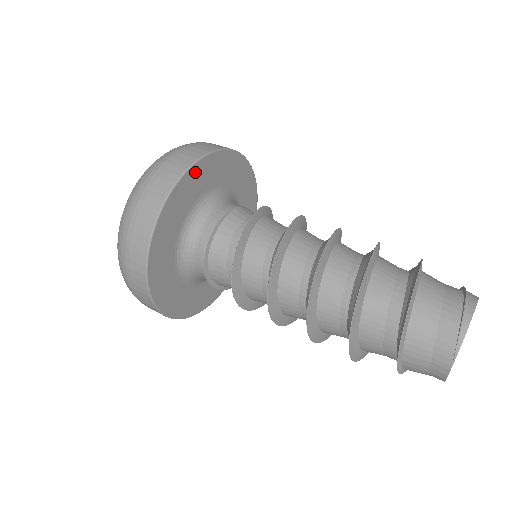
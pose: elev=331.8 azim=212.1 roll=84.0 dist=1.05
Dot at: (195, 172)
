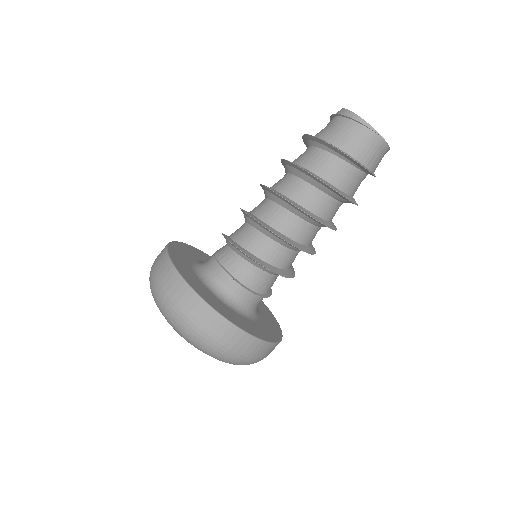
Dot at: (182, 273)
